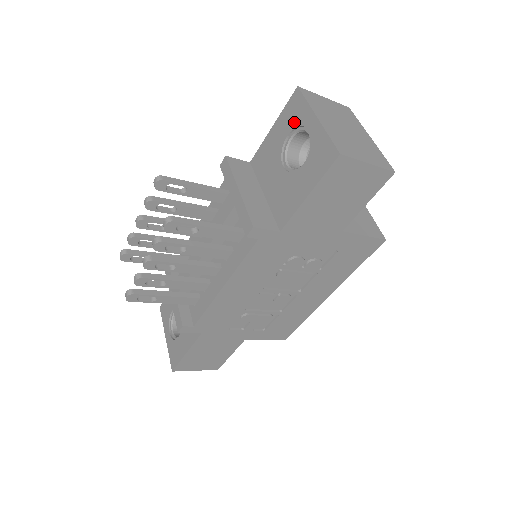
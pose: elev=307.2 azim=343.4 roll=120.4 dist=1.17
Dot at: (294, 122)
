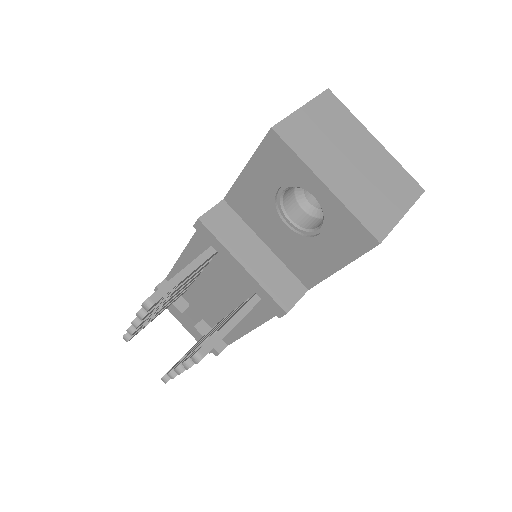
Dot at: (284, 177)
